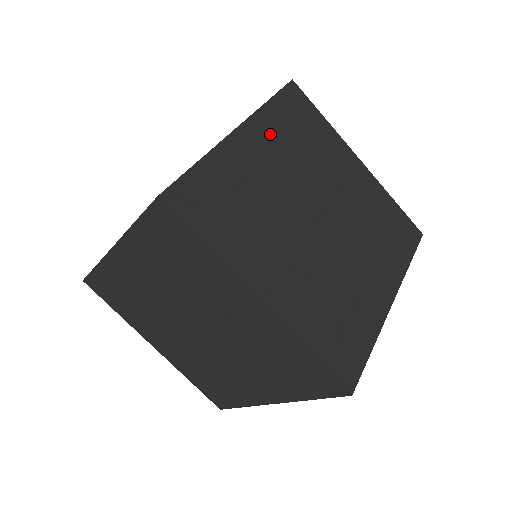
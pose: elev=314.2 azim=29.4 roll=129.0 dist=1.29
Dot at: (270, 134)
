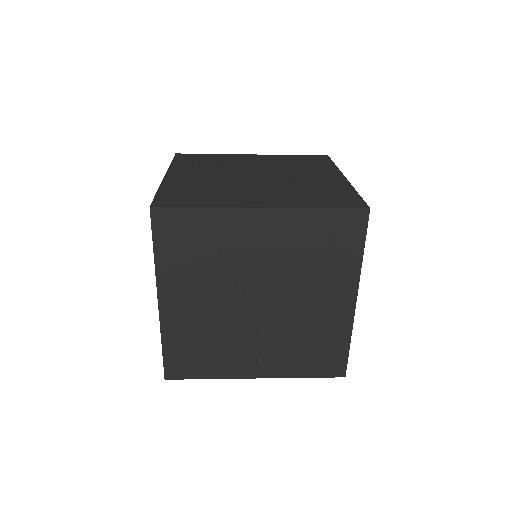
Dot at: (273, 159)
